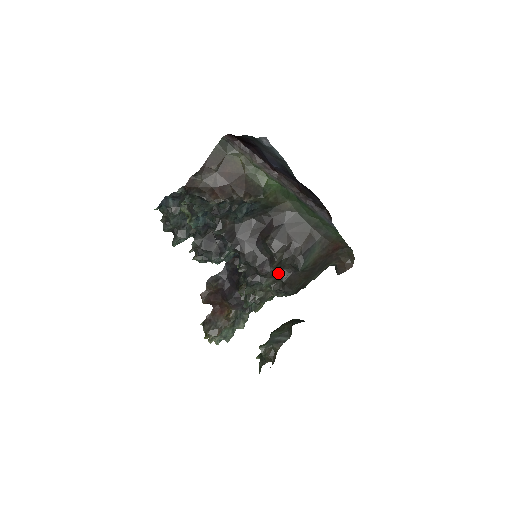
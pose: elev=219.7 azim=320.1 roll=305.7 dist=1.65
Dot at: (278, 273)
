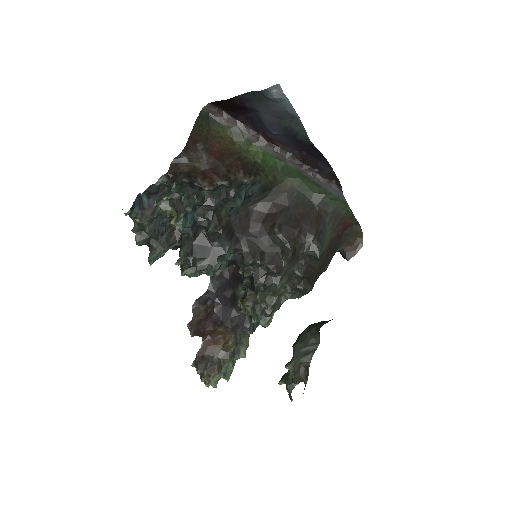
Dot at: (292, 267)
